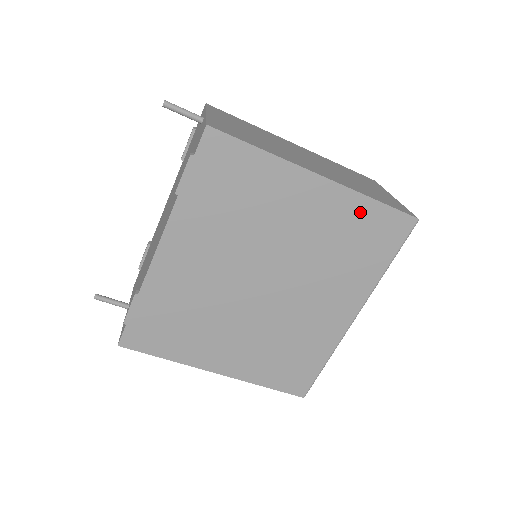
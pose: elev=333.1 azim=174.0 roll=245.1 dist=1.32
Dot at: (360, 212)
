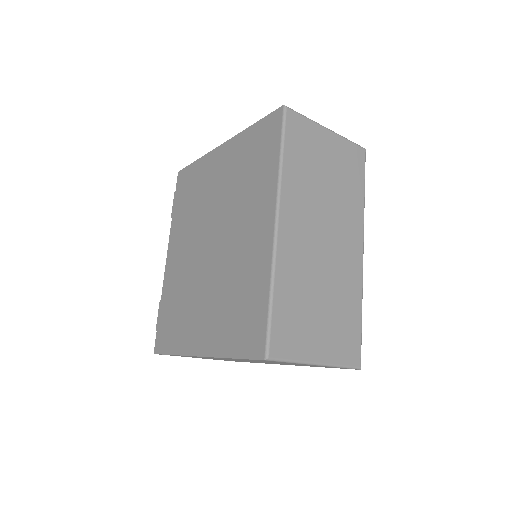
Dot at: (247, 141)
